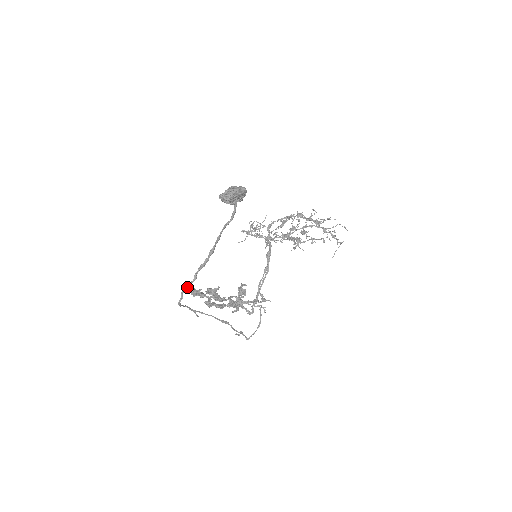
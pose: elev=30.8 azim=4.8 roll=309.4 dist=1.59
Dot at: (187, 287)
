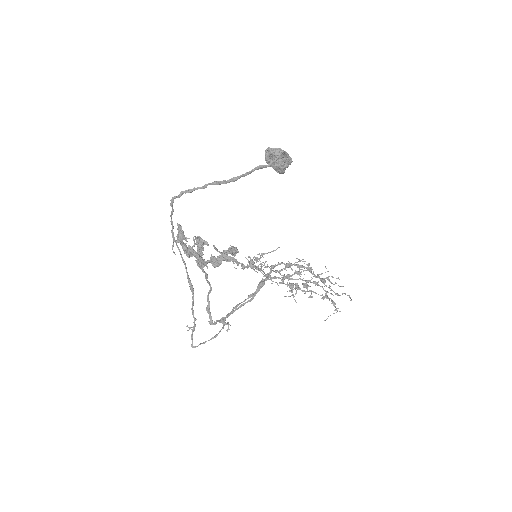
Dot at: (191, 191)
